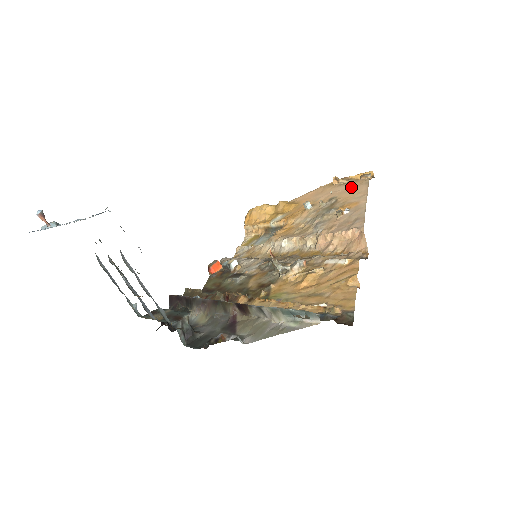
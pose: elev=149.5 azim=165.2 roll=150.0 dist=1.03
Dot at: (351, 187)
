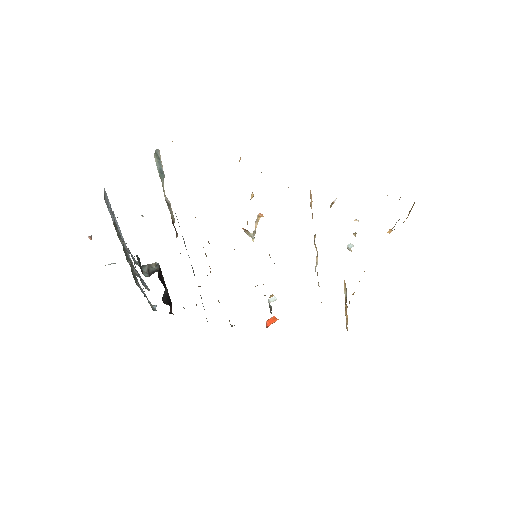
Dot at: occluded
